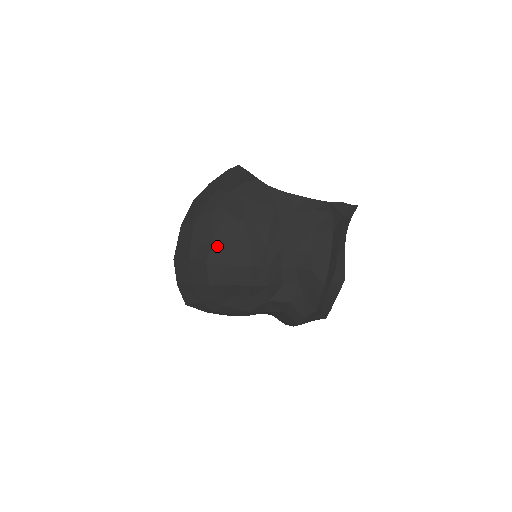
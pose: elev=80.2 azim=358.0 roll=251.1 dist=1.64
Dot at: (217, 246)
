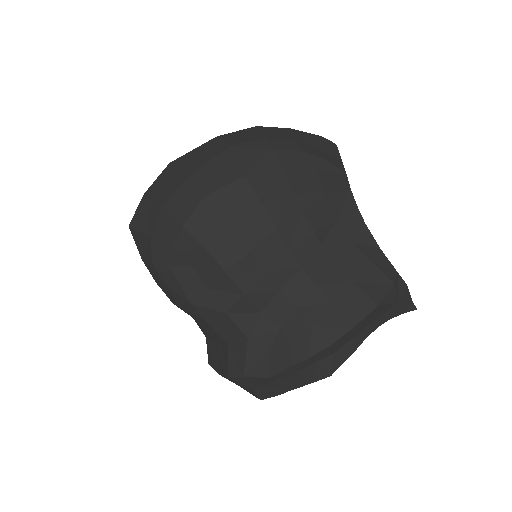
Dot at: (238, 190)
